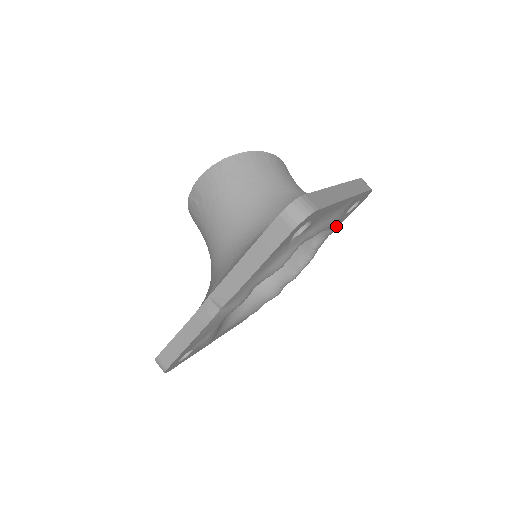
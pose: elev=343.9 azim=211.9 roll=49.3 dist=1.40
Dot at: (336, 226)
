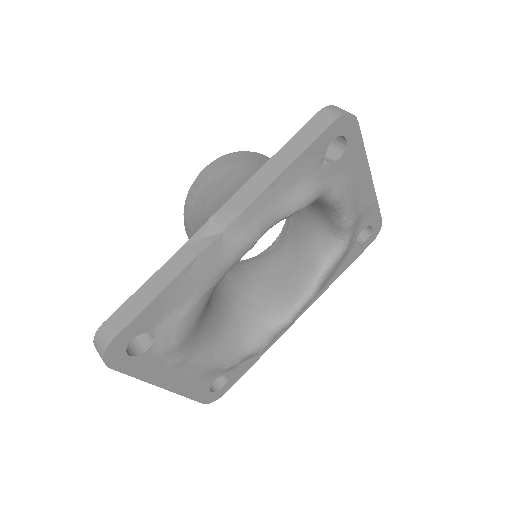
Dot at: (349, 241)
